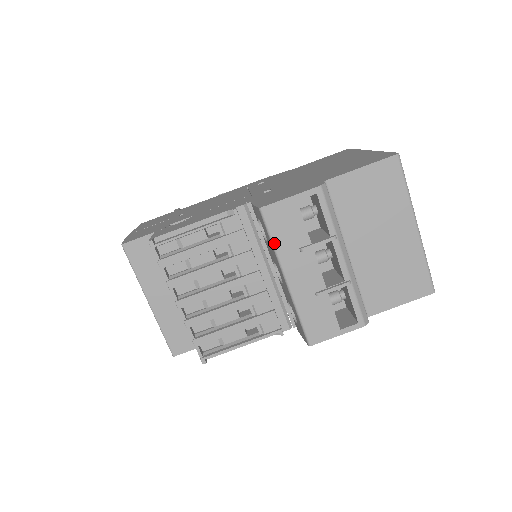
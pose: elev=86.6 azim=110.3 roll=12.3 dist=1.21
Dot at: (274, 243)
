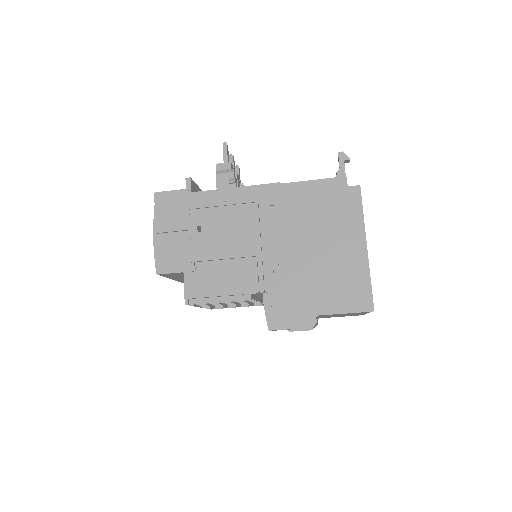
Dot at: occluded
